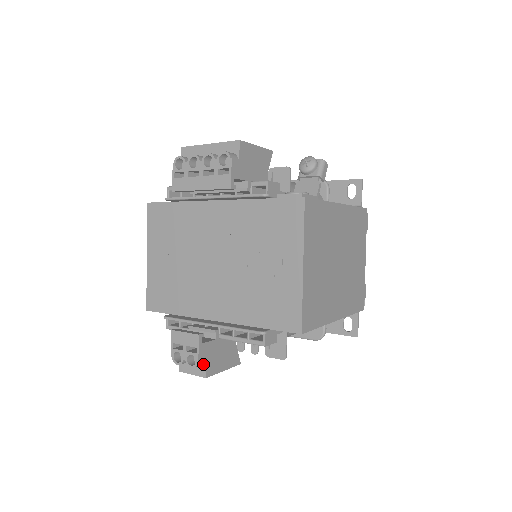
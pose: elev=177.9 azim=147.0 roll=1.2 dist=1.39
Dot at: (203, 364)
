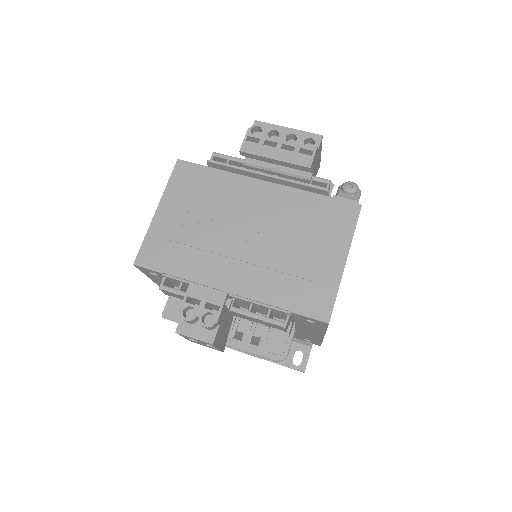
Dot at: (214, 329)
